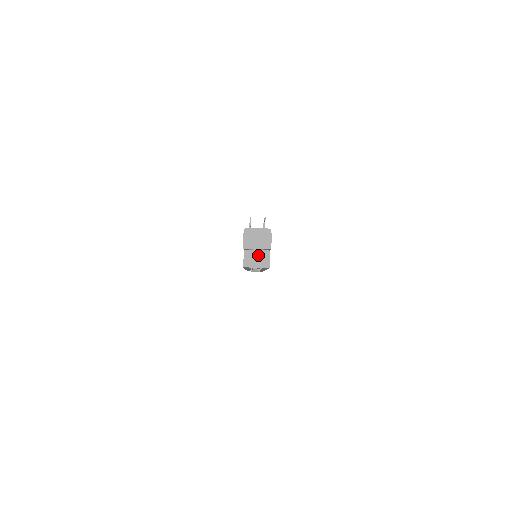
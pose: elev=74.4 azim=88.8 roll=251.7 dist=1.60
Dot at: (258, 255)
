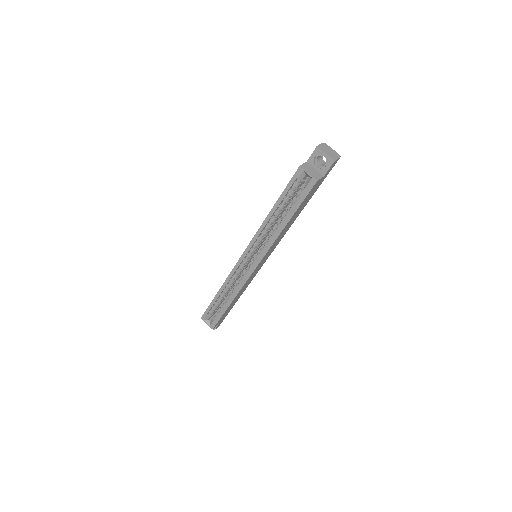
Dot at: (314, 171)
